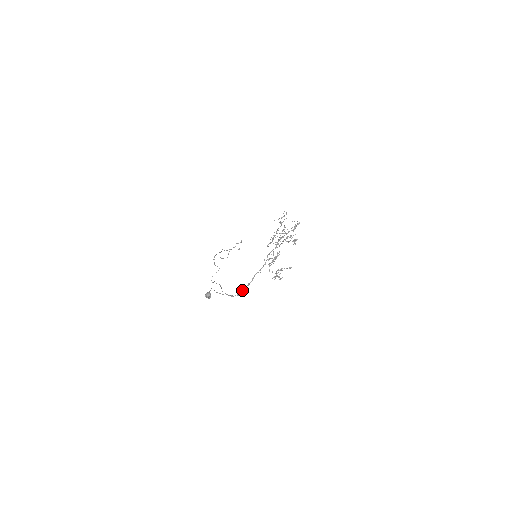
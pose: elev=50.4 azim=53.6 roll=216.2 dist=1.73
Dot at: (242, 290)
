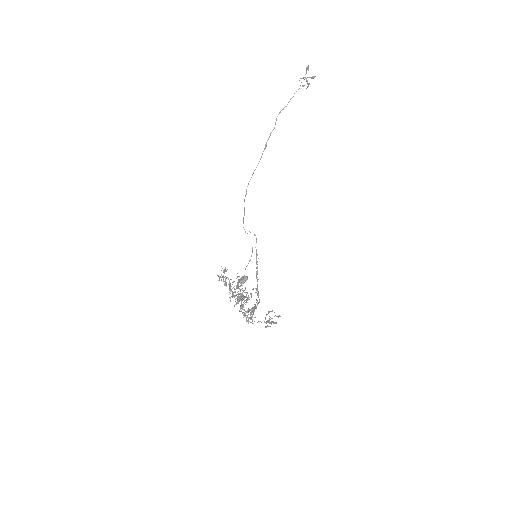
Dot at: occluded
